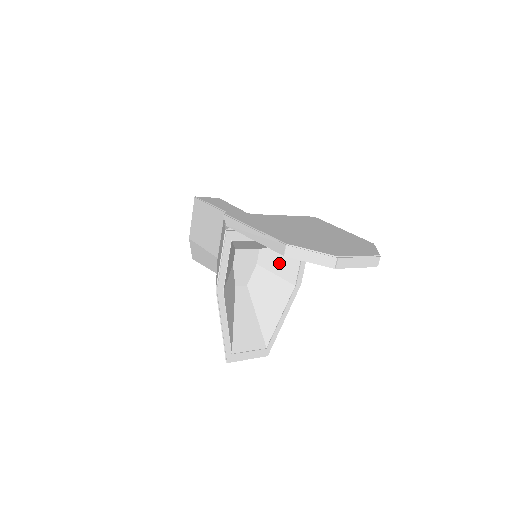
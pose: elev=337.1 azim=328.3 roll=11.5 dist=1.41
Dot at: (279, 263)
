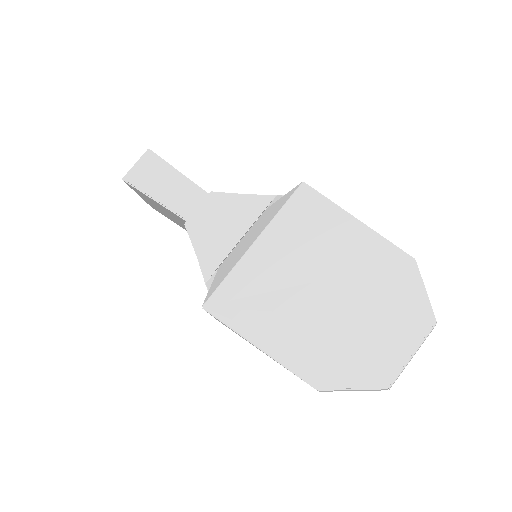
Dot at: occluded
